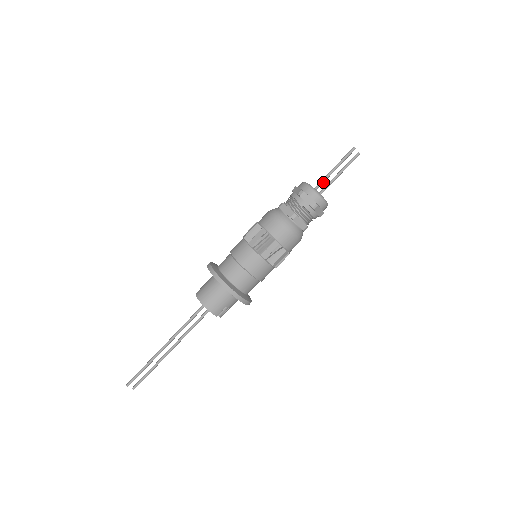
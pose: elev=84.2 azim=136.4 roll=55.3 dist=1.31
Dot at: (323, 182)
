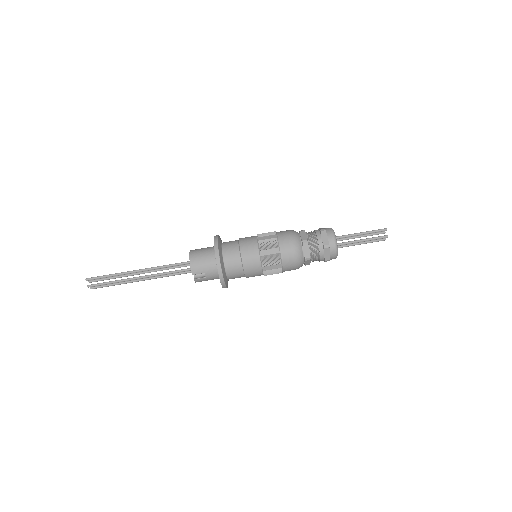
Dot at: (345, 237)
